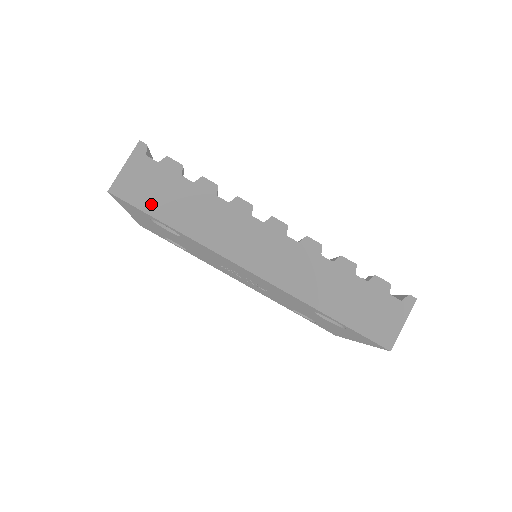
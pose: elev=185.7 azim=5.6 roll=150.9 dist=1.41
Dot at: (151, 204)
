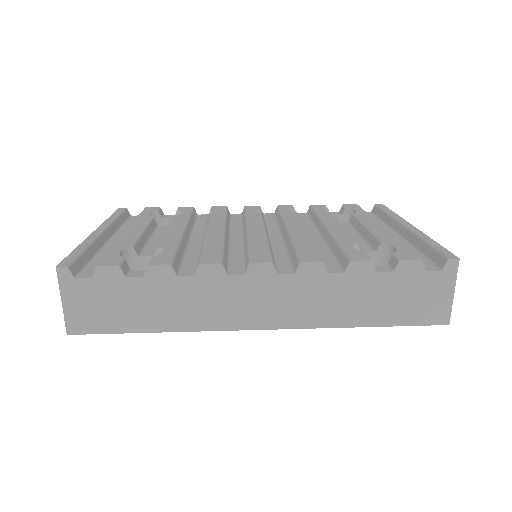
Dot at: (117, 322)
